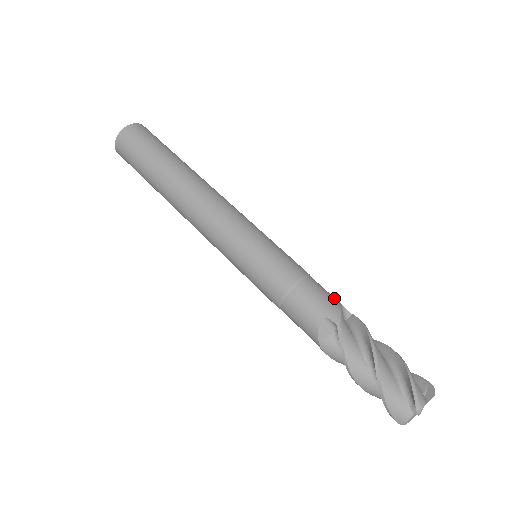
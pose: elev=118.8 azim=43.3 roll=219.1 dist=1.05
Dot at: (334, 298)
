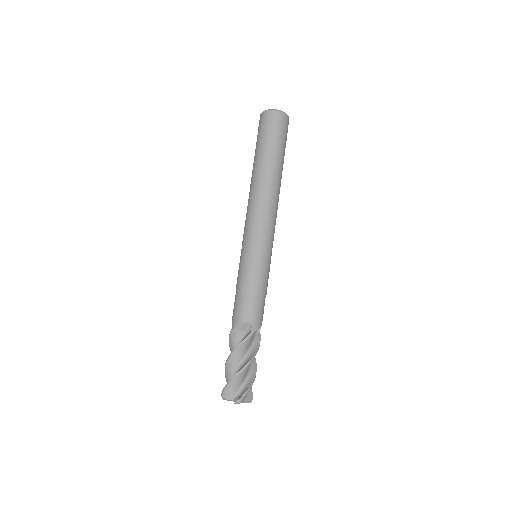
Dot at: (246, 316)
